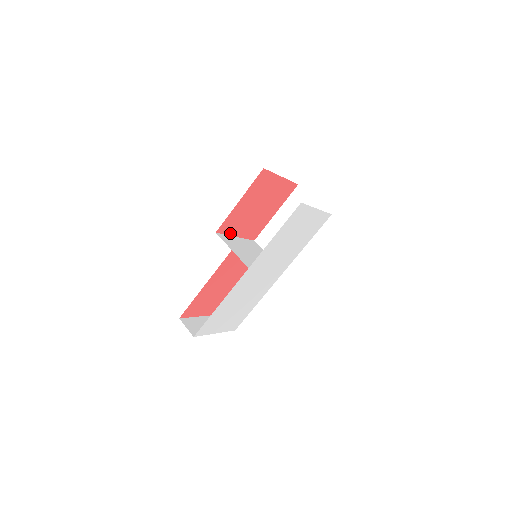
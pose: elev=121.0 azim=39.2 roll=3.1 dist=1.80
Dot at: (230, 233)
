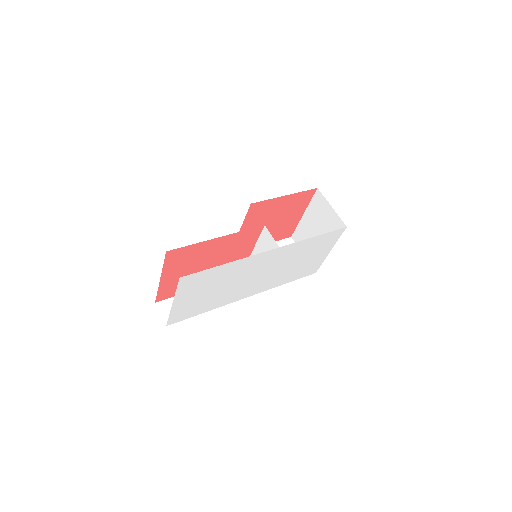
Dot at: (246, 220)
